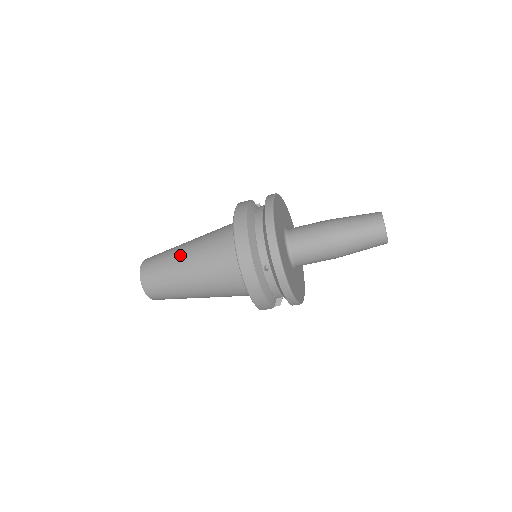
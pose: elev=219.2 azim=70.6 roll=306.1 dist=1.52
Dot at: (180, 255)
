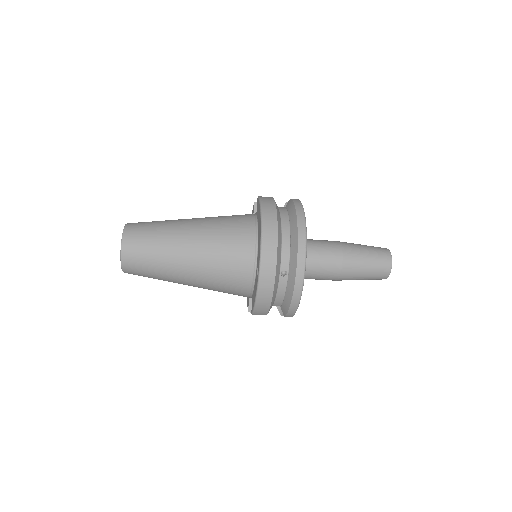
Dot at: (181, 232)
